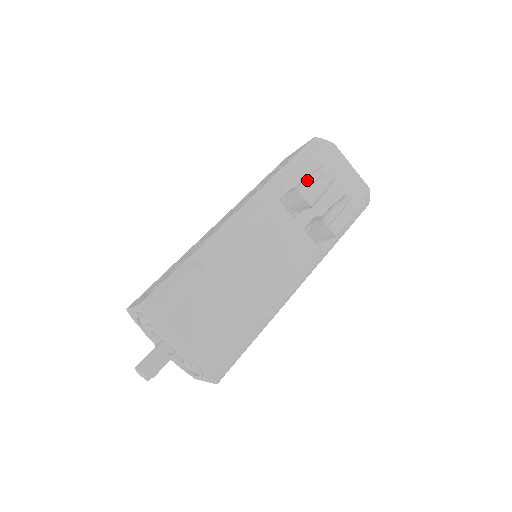
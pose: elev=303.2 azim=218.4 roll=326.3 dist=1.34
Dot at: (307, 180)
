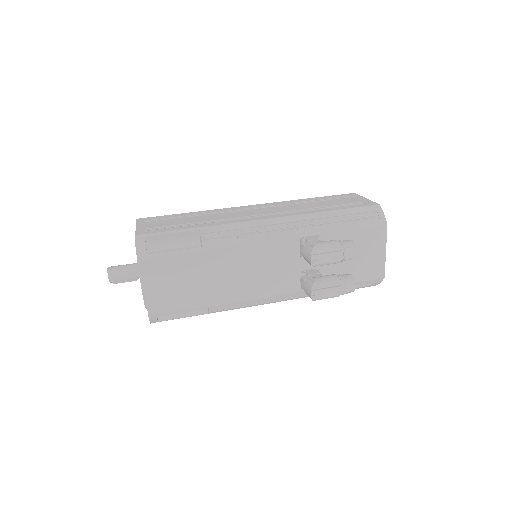
Dot at: (328, 245)
